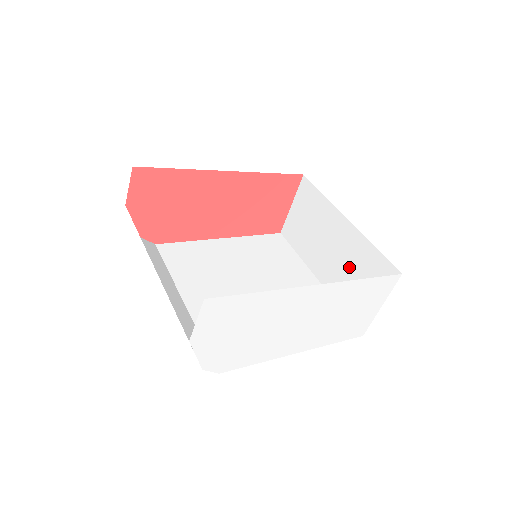
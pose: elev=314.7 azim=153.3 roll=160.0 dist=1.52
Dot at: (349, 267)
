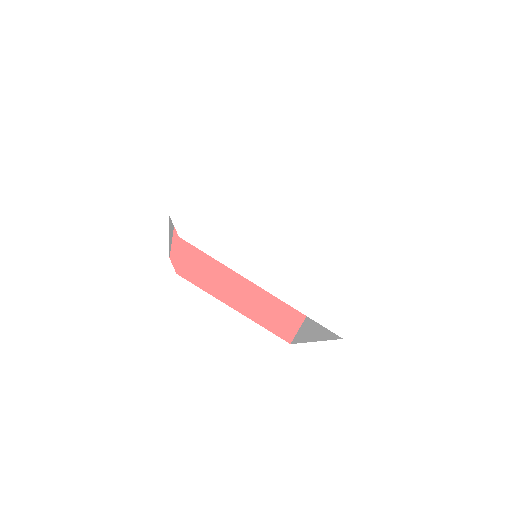
Dot at: occluded
